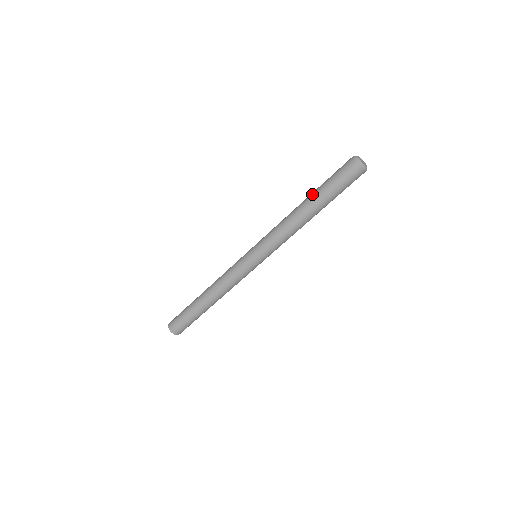
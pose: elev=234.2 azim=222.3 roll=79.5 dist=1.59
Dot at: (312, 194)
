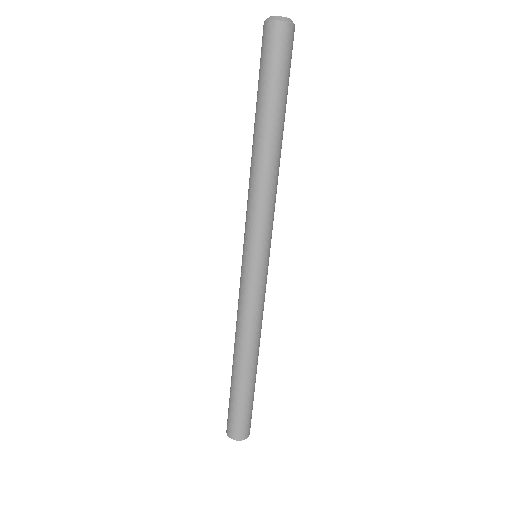
Dot at: (255, 115)
